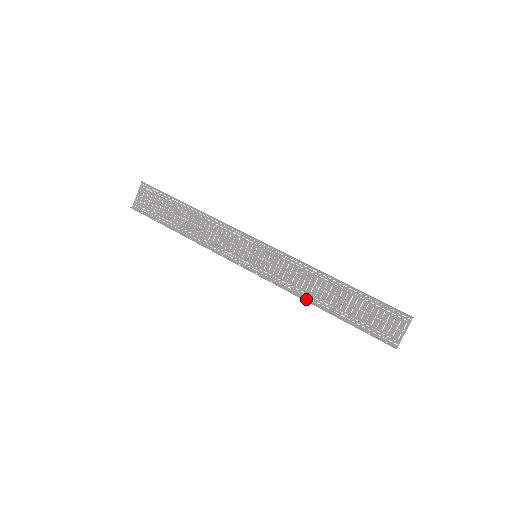
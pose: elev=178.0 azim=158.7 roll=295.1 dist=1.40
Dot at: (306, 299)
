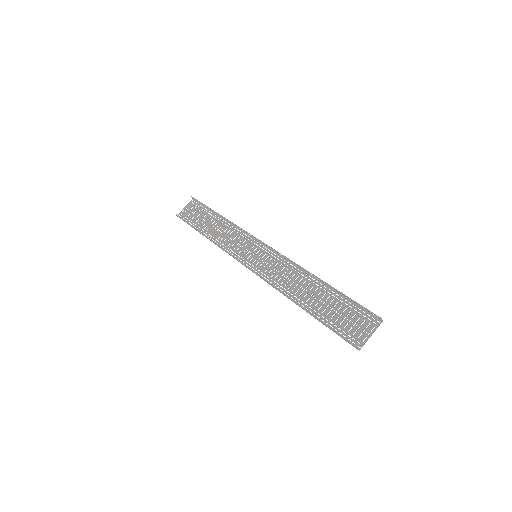
Dot at: occluded
